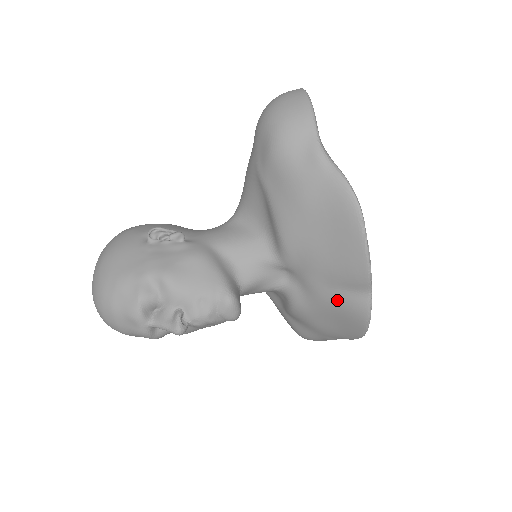
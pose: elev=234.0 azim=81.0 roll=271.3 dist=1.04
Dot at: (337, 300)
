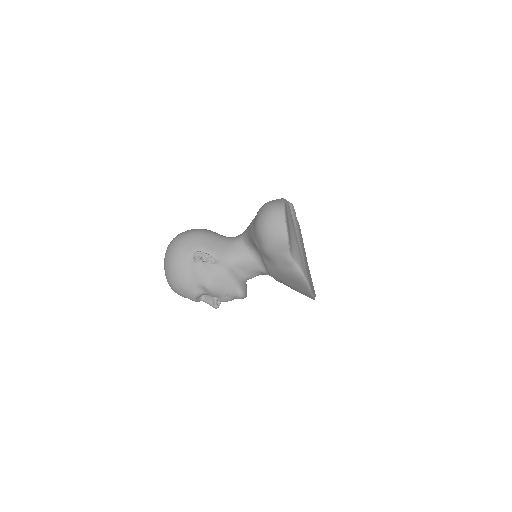
Dot at: occluded
